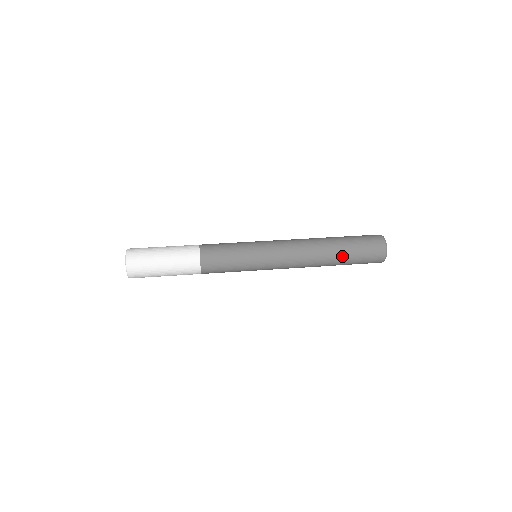
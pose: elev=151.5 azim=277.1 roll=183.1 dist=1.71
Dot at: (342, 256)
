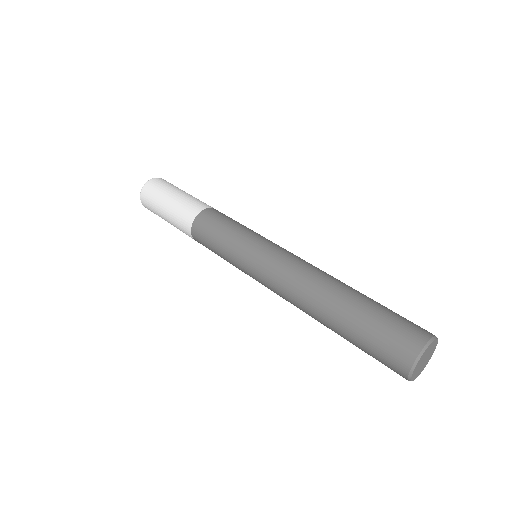
Dot at: (343, 320)
